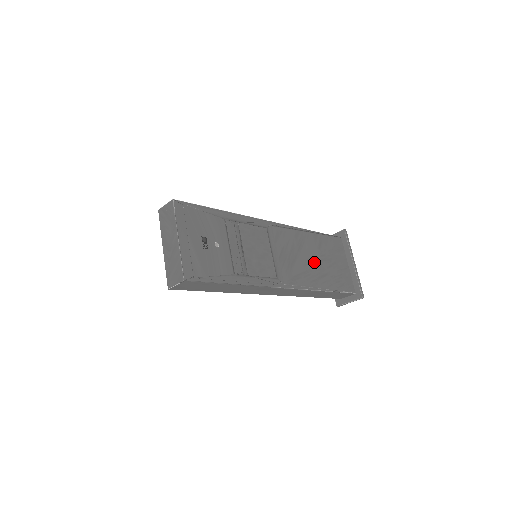
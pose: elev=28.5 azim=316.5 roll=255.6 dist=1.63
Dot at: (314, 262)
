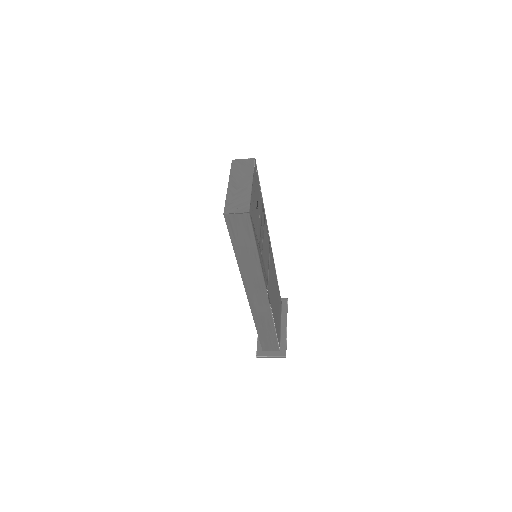
Dot at: (275, 299)
